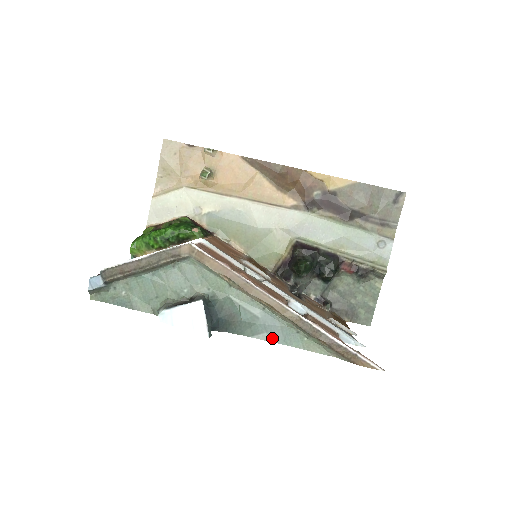
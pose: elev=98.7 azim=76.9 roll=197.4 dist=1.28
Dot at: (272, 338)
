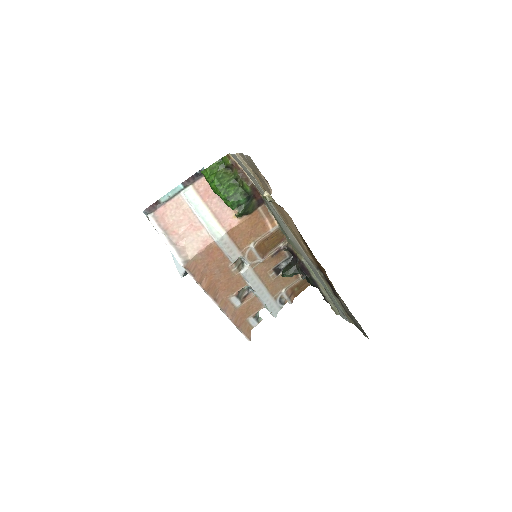
Dot at: occluded
